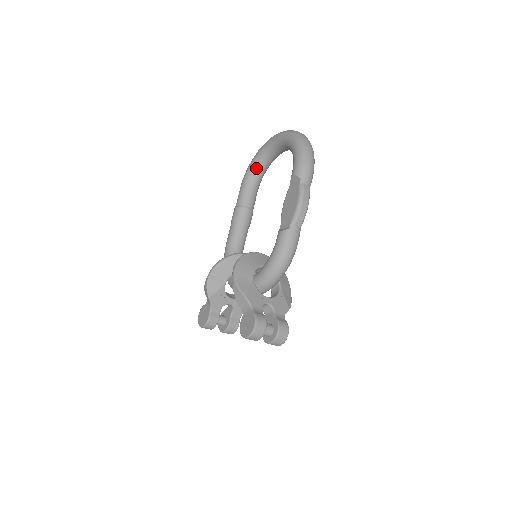
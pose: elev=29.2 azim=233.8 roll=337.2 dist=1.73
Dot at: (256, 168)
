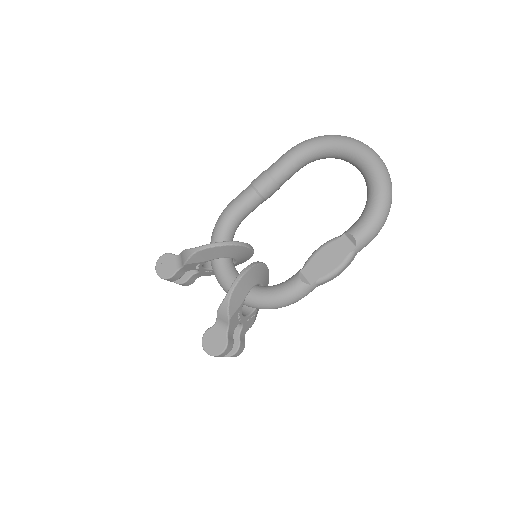
Dot at: (318, 153)
